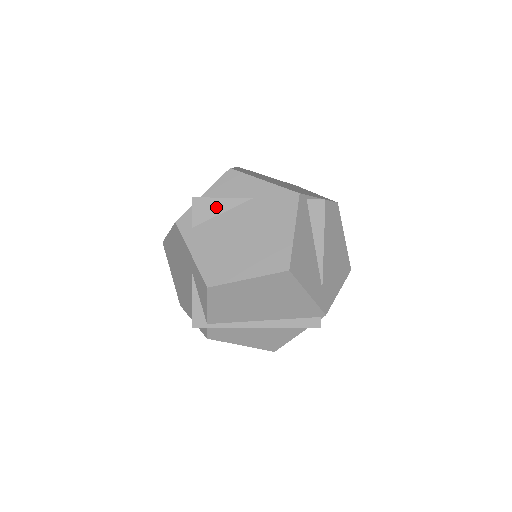
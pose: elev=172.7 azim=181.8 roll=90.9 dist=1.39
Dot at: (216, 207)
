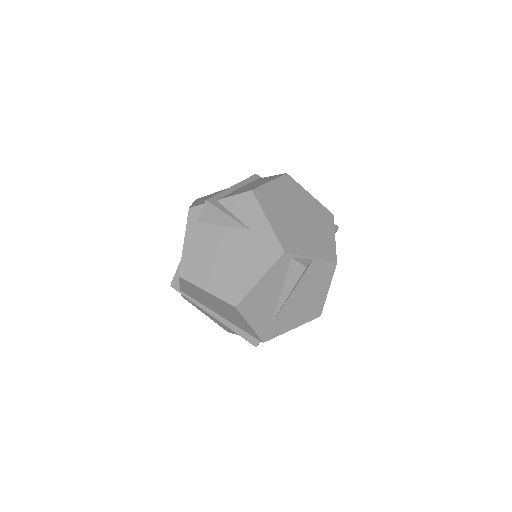
Dot at: (220, 218)
